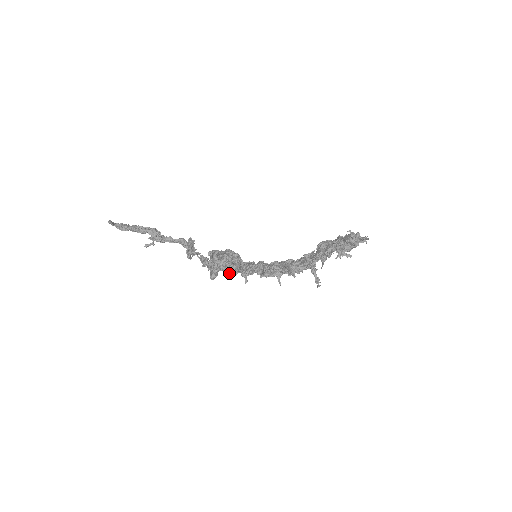
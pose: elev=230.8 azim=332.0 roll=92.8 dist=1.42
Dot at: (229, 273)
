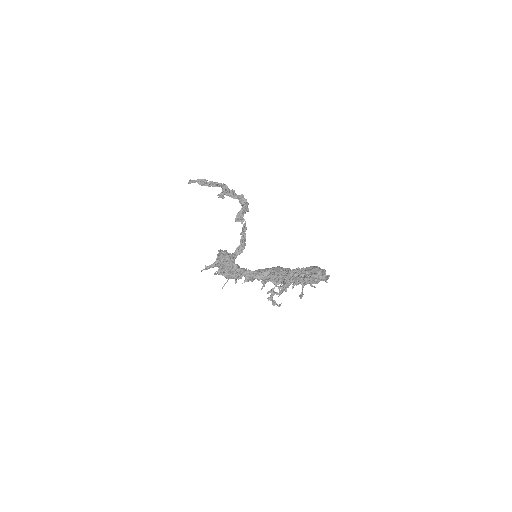
Dot at: occluded
